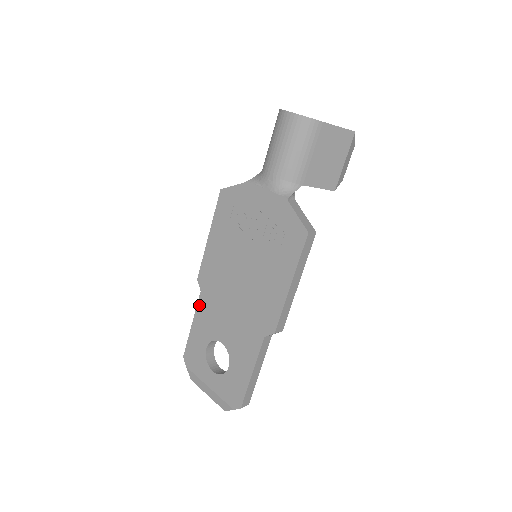
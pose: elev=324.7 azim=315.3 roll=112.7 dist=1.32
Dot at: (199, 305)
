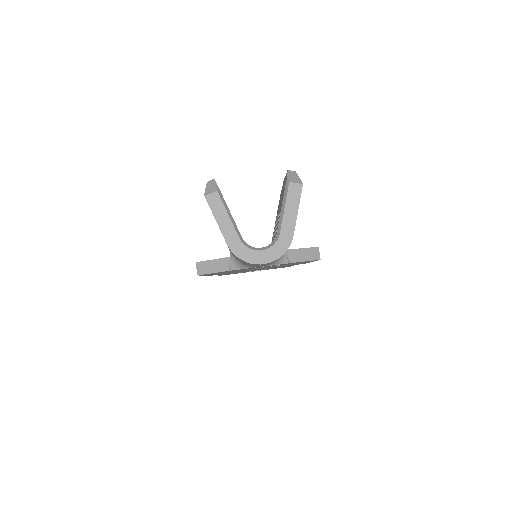
Dot at: occluded
